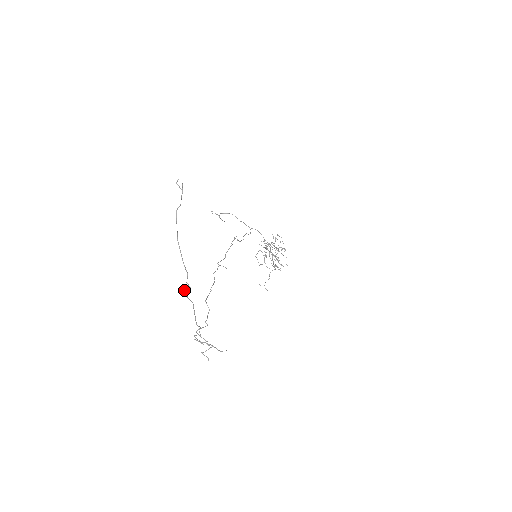
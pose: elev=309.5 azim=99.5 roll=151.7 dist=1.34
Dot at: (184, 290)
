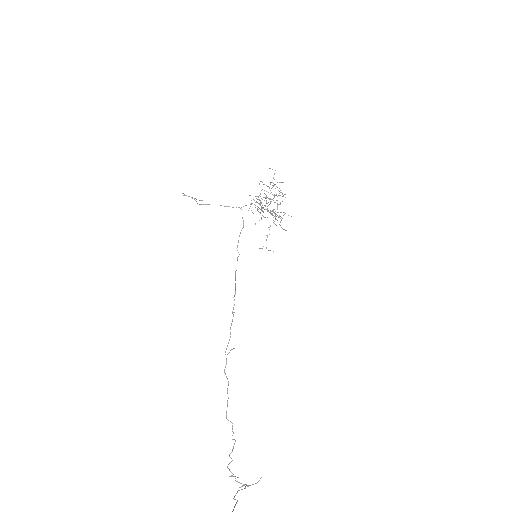
Dot at: out of frame
